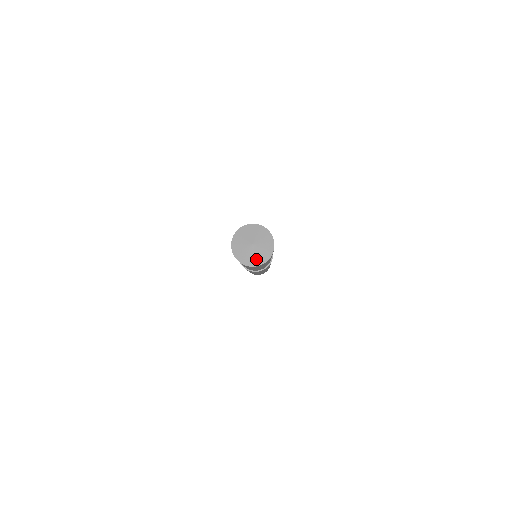
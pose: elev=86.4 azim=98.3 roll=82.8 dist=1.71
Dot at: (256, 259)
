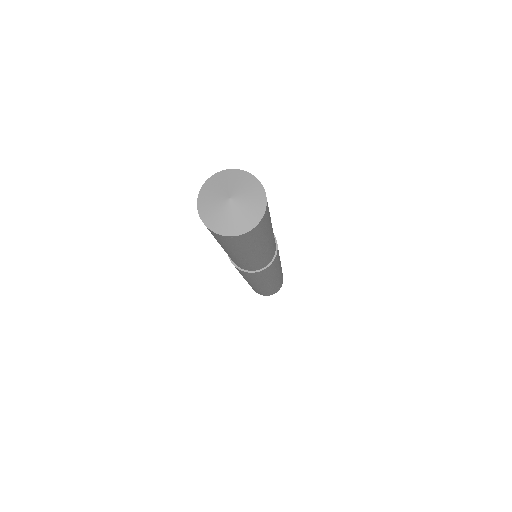
Dot at: (238, 223)
